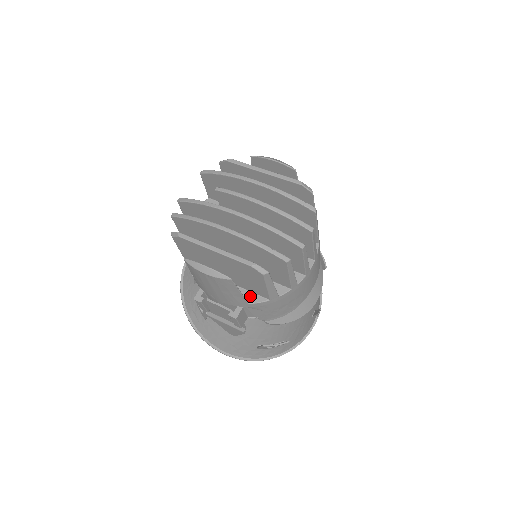
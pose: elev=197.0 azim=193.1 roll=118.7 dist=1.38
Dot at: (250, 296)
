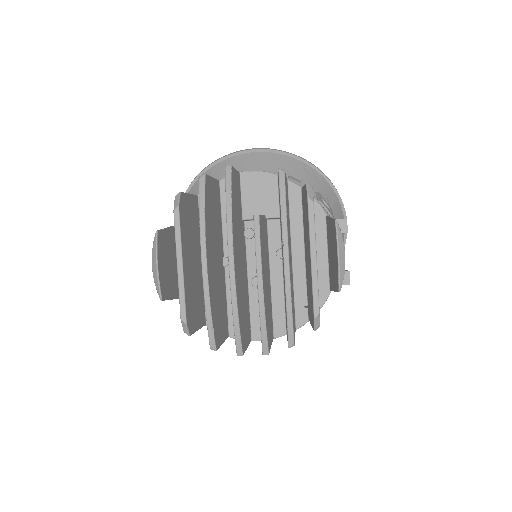
Dot at: occluded
